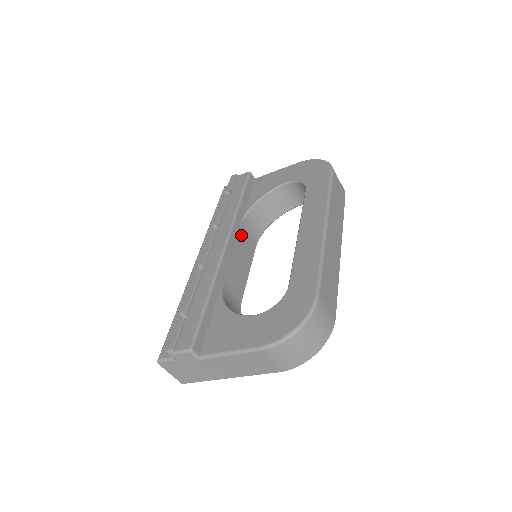
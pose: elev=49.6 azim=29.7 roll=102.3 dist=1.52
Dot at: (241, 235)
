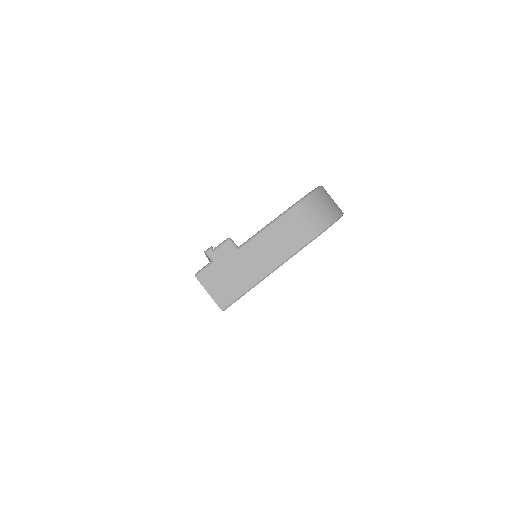
Dot at: occluded
